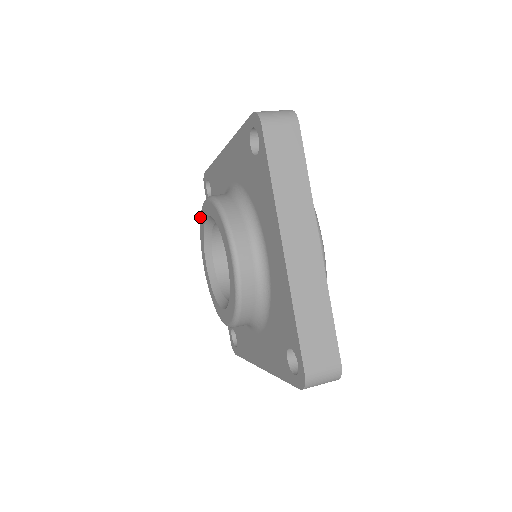
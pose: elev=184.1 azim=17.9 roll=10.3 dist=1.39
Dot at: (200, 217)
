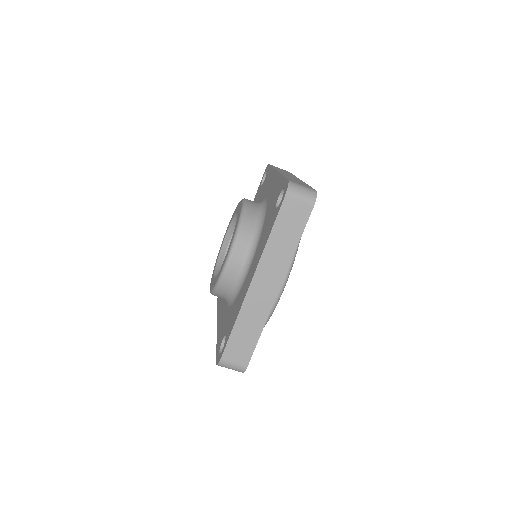
Dot at: occluded
